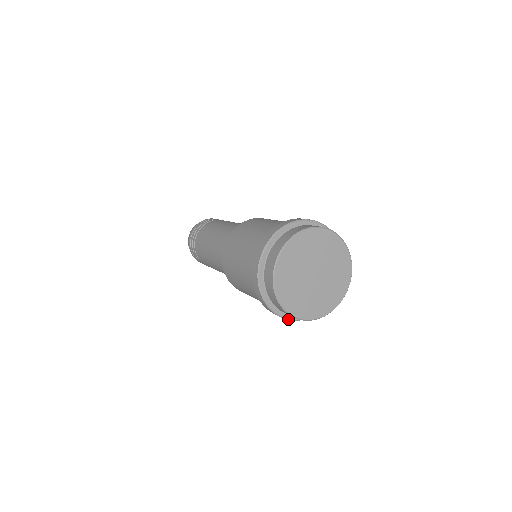
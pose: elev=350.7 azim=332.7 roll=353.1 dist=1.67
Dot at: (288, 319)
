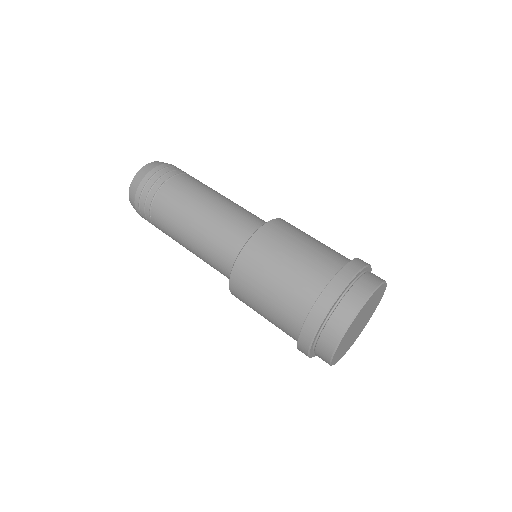
Dot at: (310, 357)
